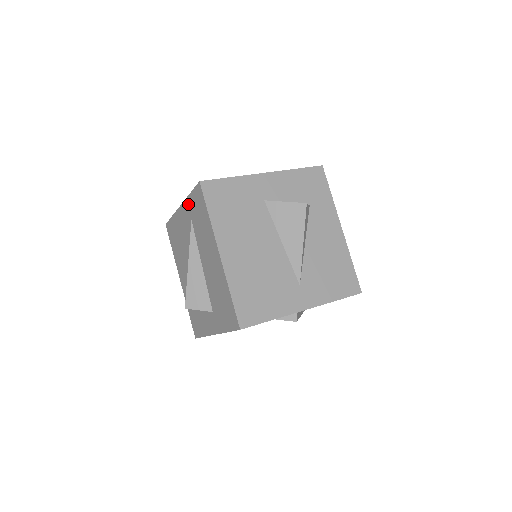
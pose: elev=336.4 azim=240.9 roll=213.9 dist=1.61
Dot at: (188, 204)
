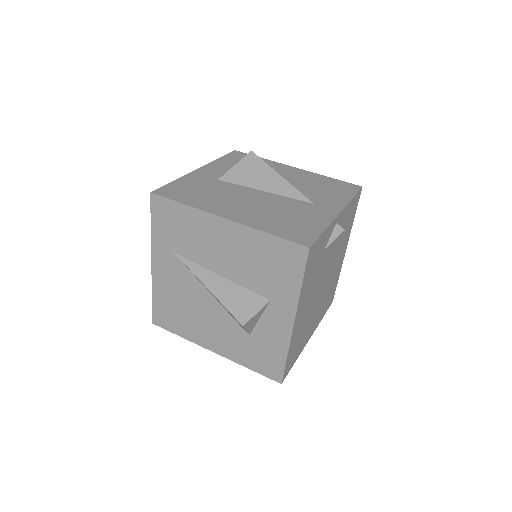
Dot at: (157, 242)
